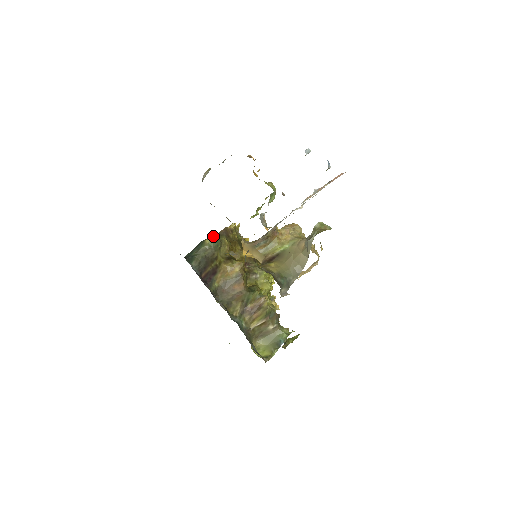
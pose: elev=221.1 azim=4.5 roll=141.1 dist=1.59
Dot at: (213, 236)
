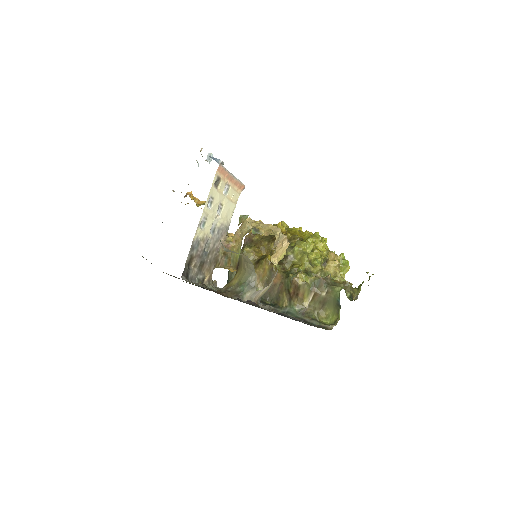
Dot at: occluded
